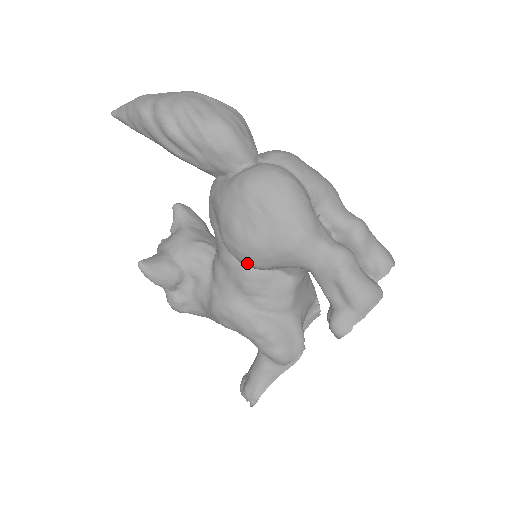
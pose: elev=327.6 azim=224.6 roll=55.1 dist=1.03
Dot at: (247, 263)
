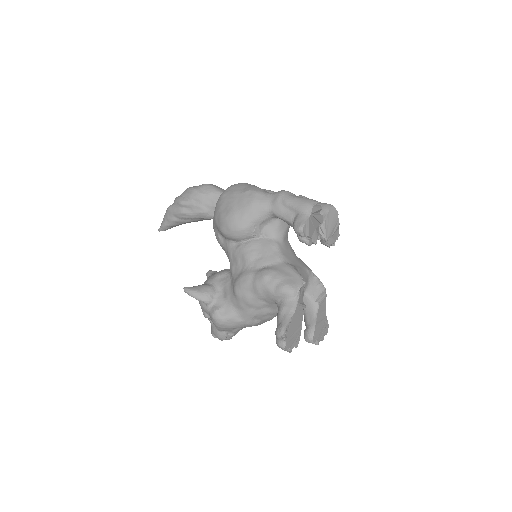
Dot at: (236, 230)
